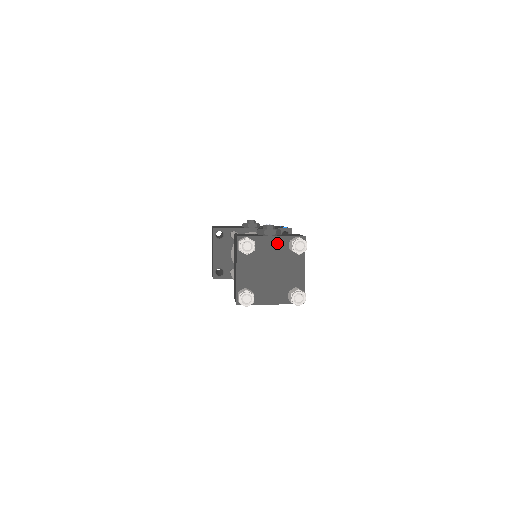
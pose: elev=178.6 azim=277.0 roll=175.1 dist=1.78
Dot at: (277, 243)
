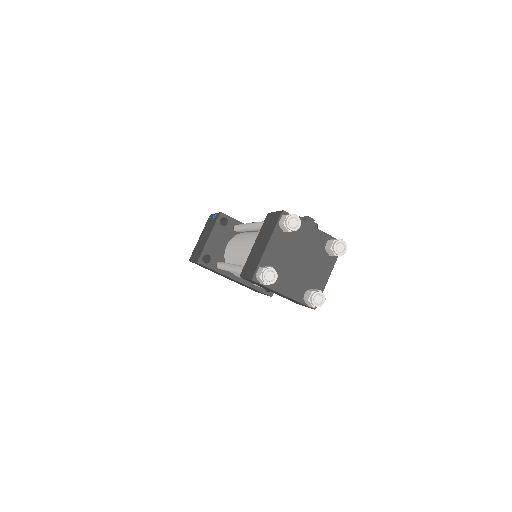
Dot at: (316, 236)
